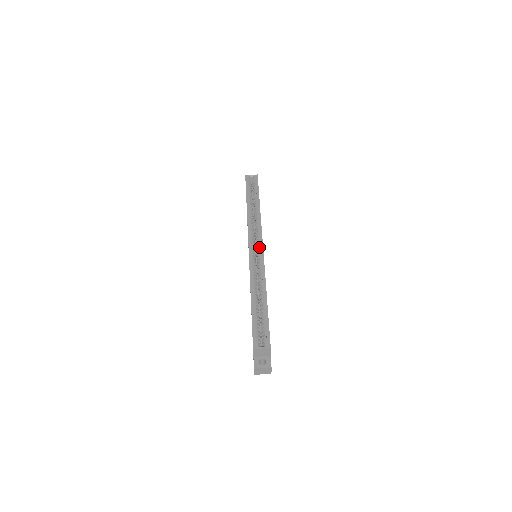
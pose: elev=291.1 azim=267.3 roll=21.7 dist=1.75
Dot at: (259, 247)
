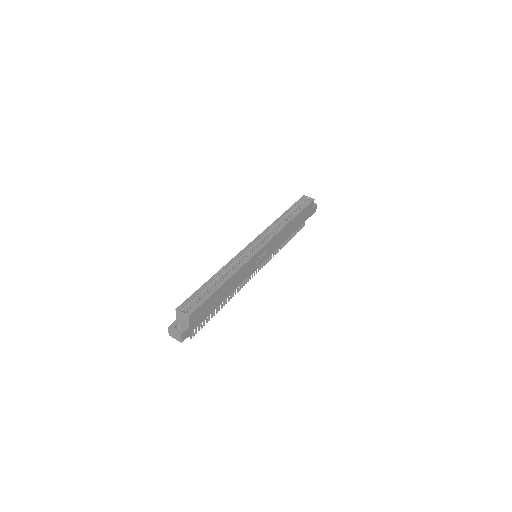
Dot at: (258, 247)
